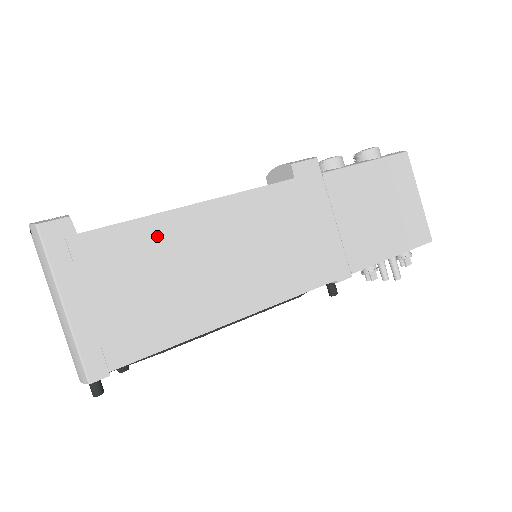
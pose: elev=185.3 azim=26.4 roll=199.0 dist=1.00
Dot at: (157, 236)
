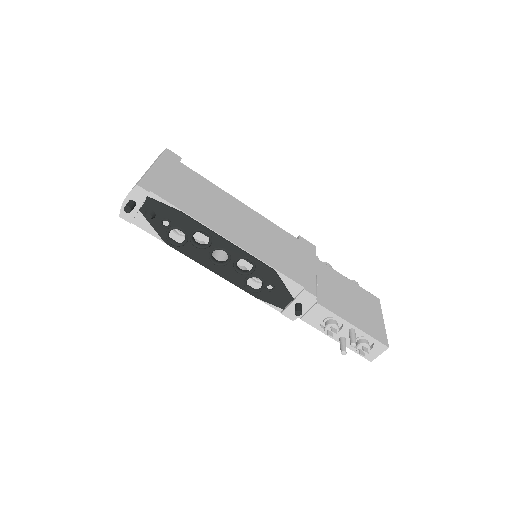
Dot at: (213, 190)
